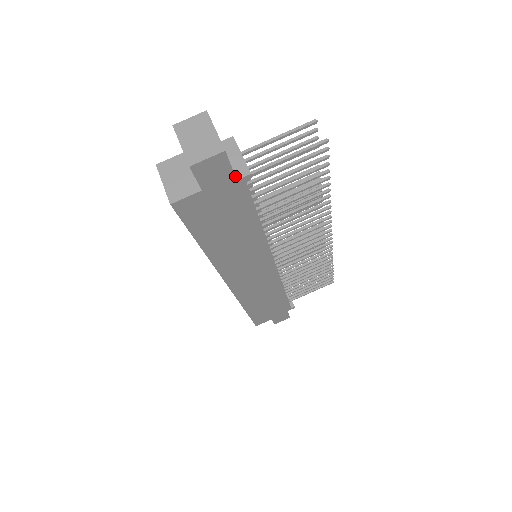
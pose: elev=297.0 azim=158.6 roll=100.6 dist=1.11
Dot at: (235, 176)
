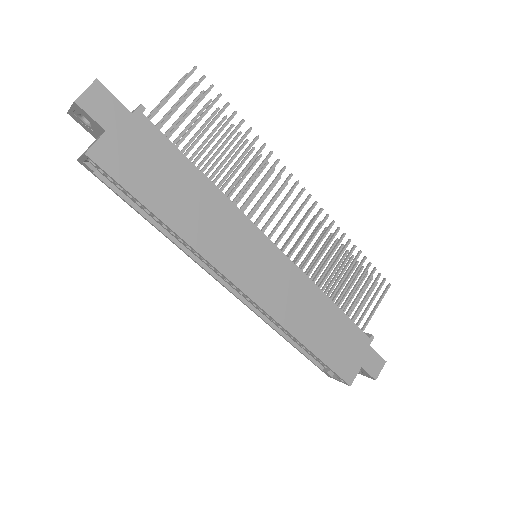
Dot at: (131, 114)
